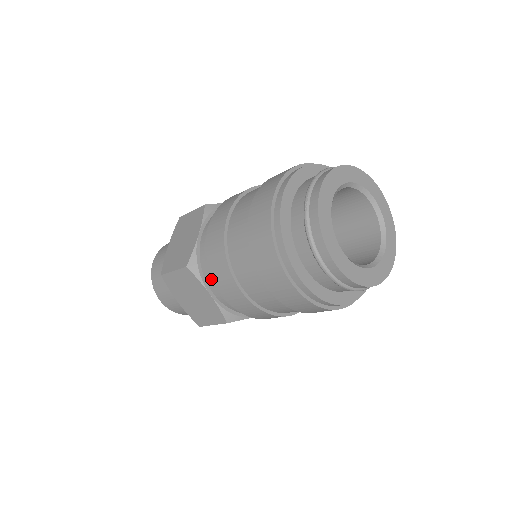
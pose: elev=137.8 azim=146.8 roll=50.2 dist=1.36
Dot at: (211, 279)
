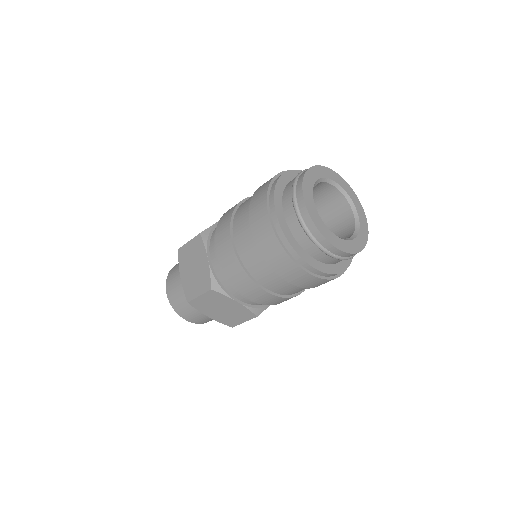
Dot at: (214, 242)
